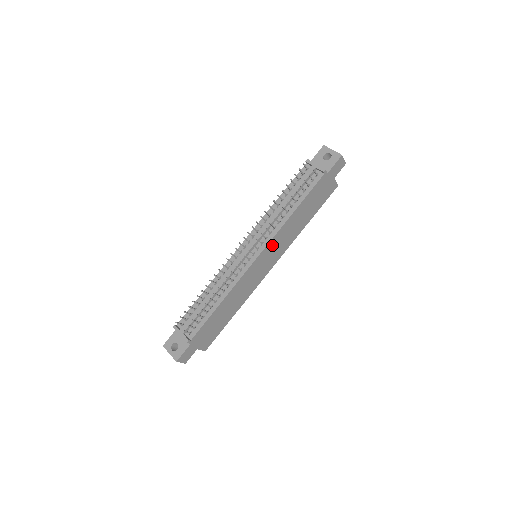
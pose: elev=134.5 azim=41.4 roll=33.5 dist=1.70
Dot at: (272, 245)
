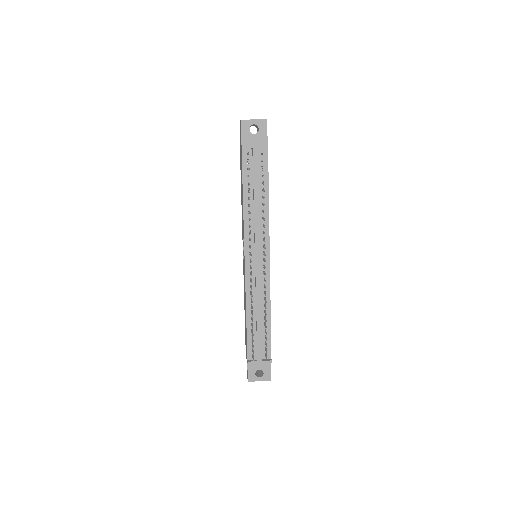
Dot at: occluded
